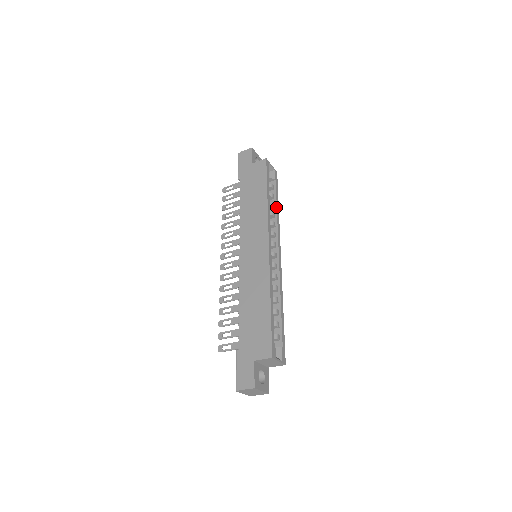
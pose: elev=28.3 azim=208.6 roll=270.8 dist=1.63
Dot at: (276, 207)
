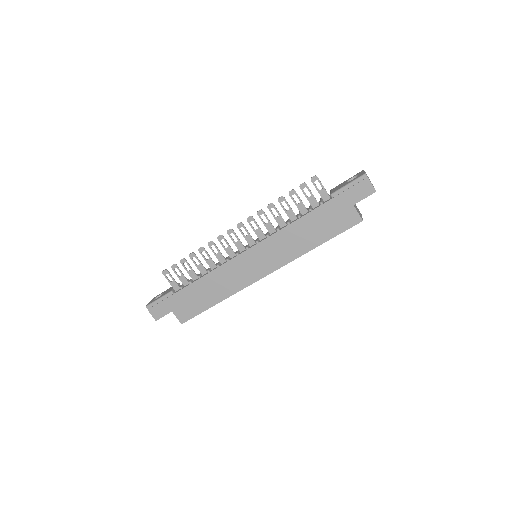
Dot at: occluded
